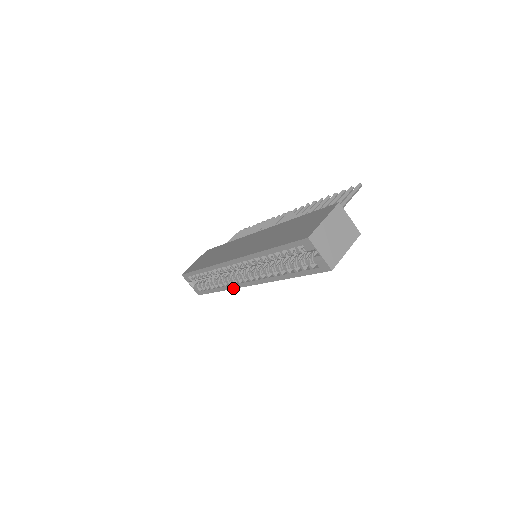
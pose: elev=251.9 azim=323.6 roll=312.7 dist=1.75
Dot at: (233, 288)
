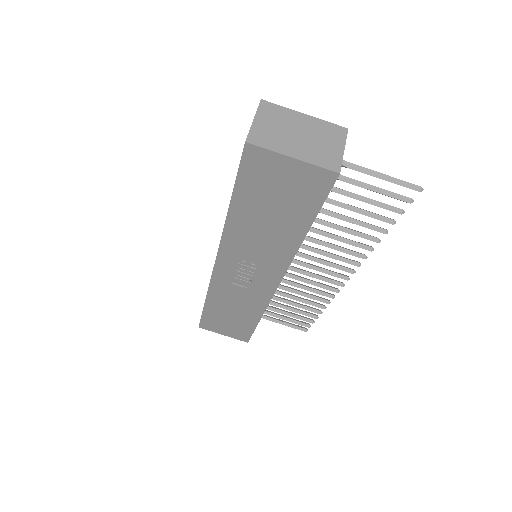
Dot at: (209, 285)
